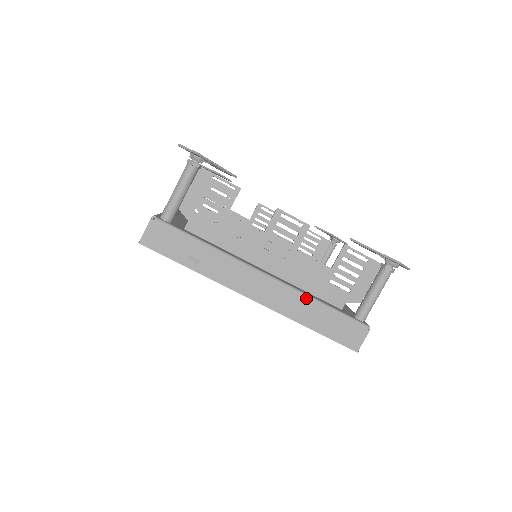
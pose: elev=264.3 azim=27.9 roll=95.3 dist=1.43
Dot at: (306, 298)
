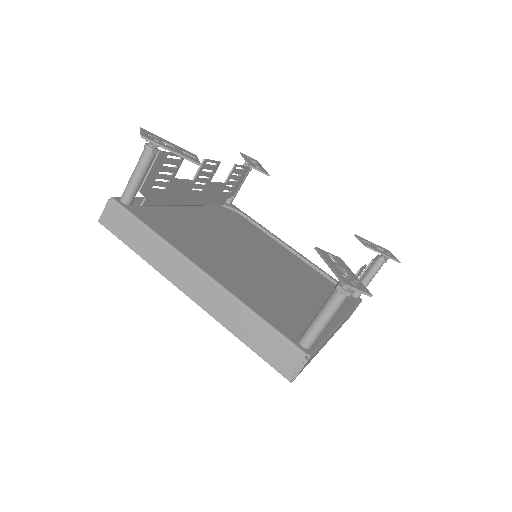
Dot at: occluded
